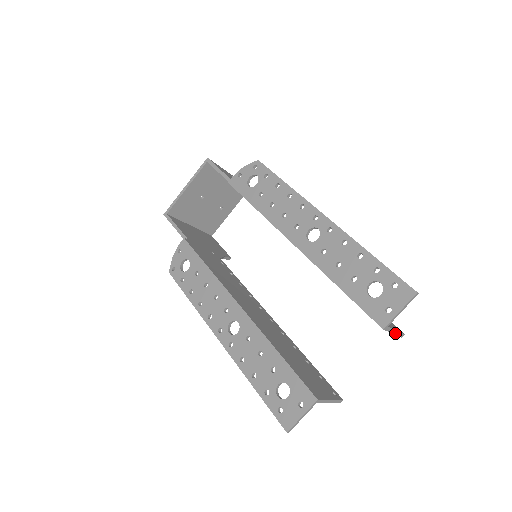
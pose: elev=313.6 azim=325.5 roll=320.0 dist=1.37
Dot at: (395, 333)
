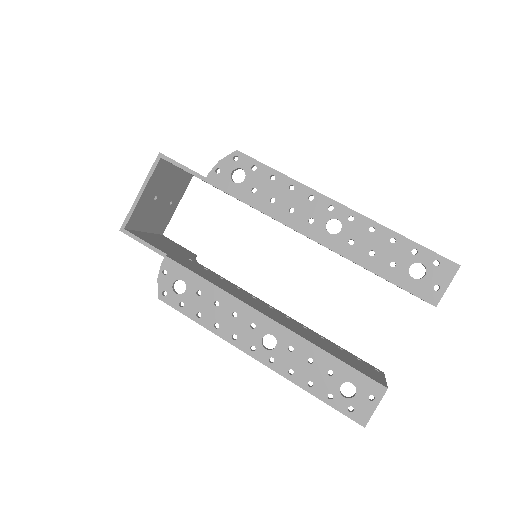
Dot at: occluded
